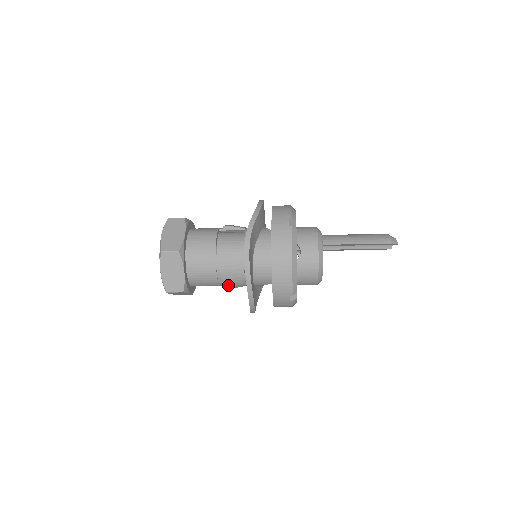
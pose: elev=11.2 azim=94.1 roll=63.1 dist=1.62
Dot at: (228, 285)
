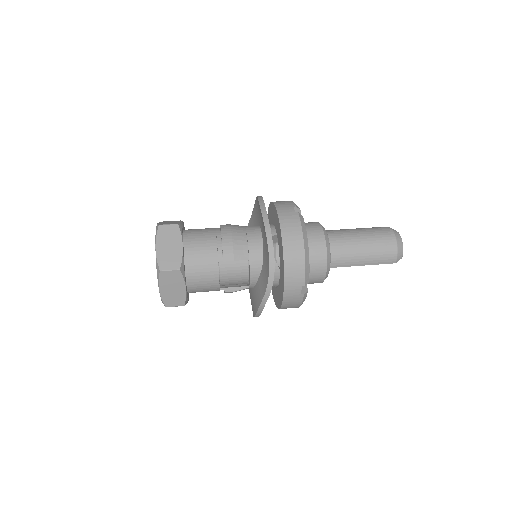
Dot at: occluded
